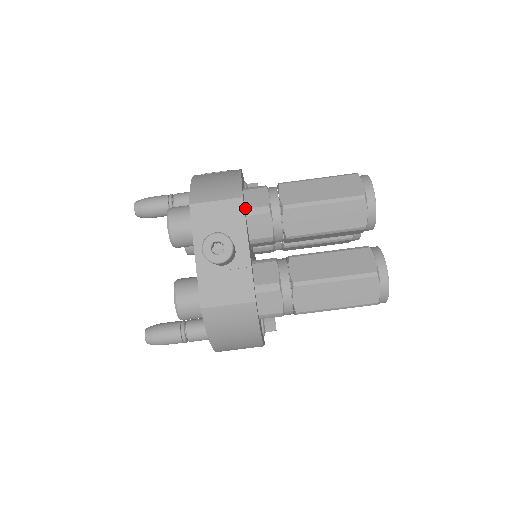
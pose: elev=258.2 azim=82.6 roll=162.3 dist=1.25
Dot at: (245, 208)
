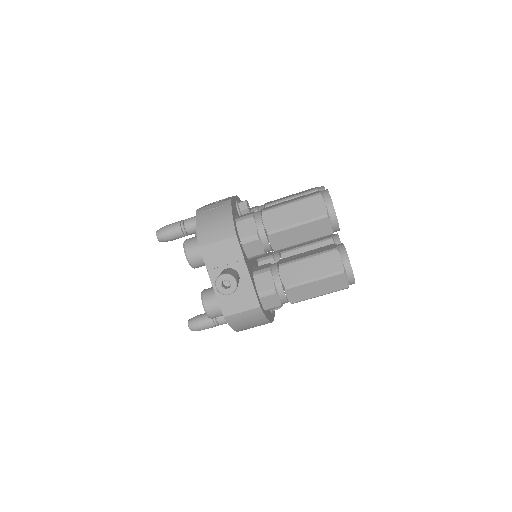
Dot at: (240, 239)
